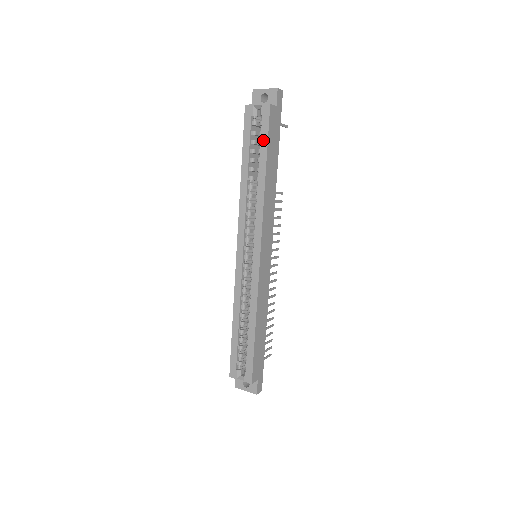
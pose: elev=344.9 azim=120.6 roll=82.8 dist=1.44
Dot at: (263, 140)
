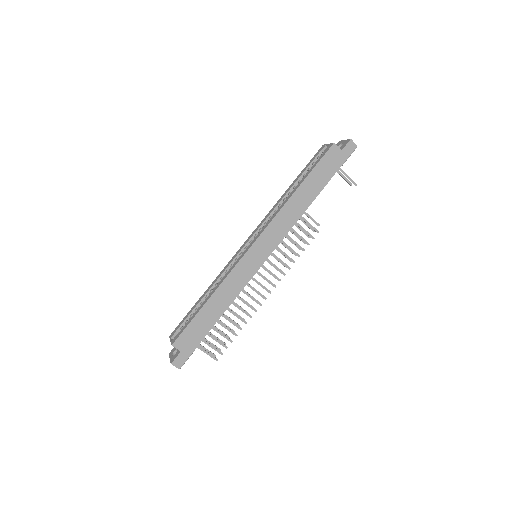
Dot at: (313, 166)
